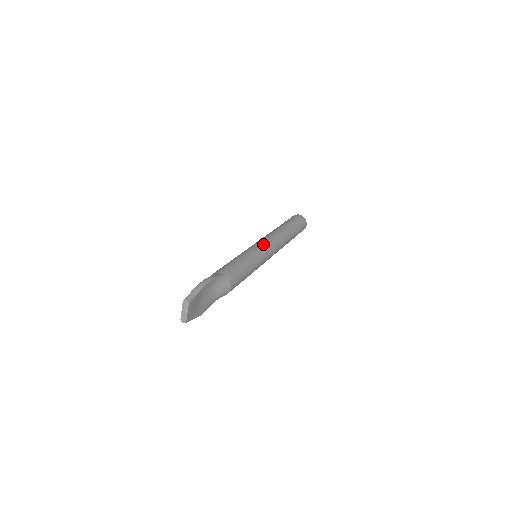
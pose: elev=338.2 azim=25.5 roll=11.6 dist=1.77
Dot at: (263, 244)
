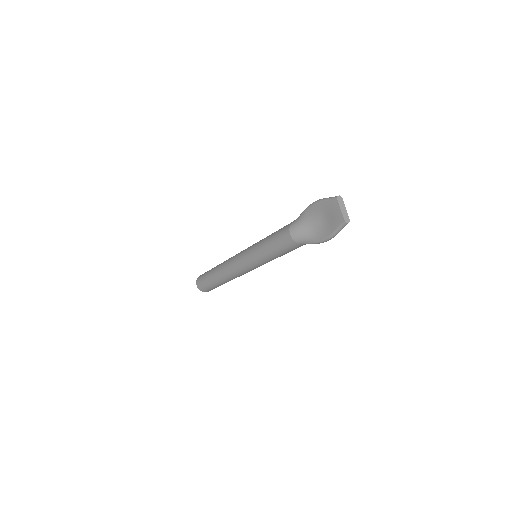
Dot at: occluded
